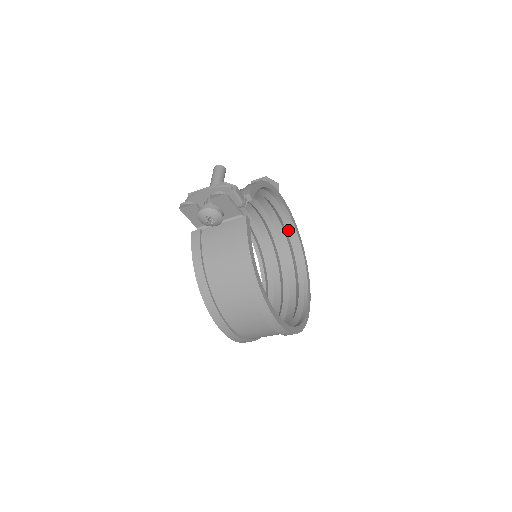
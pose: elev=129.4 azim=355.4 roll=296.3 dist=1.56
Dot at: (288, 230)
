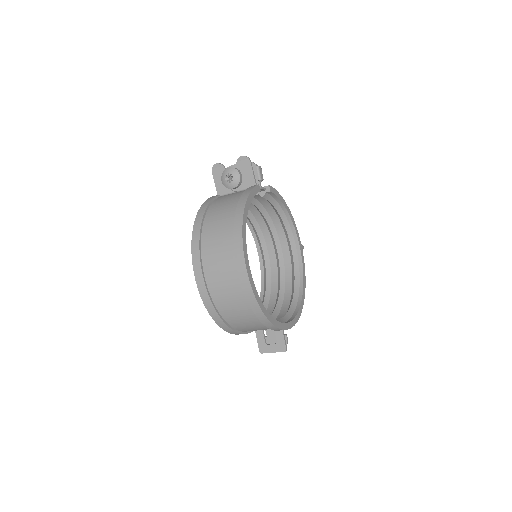
Dot at: (296, 274)
